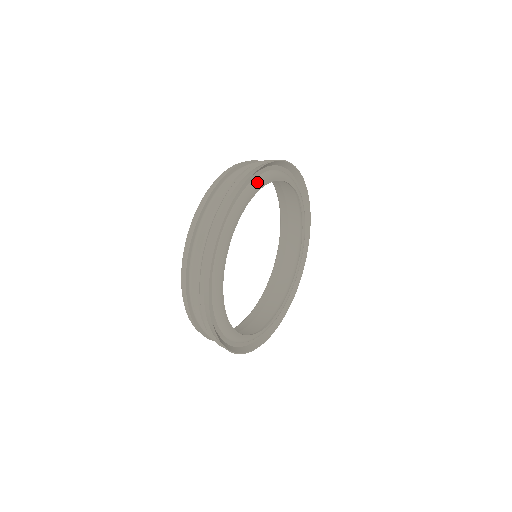
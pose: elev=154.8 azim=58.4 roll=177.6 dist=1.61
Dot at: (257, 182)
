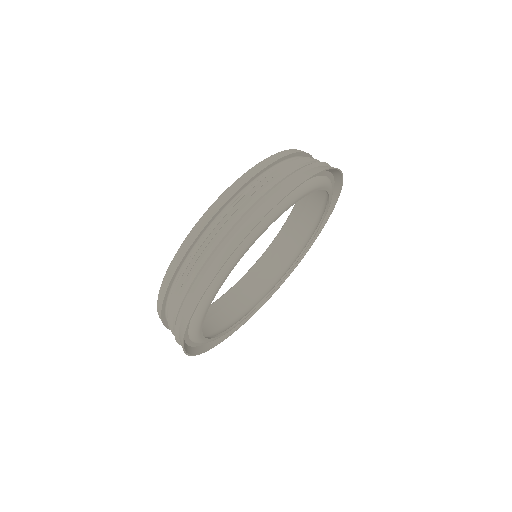
Dot at: (231, 261)
